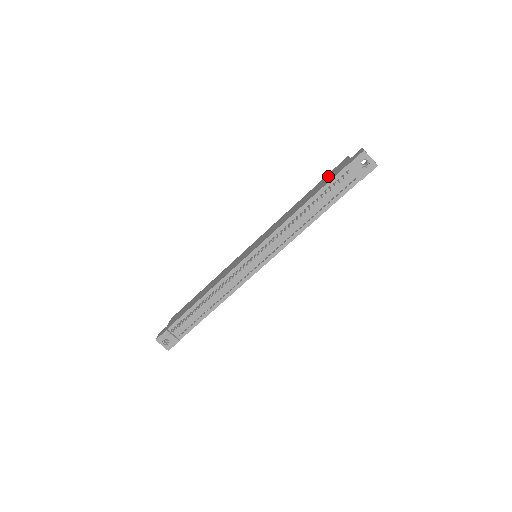
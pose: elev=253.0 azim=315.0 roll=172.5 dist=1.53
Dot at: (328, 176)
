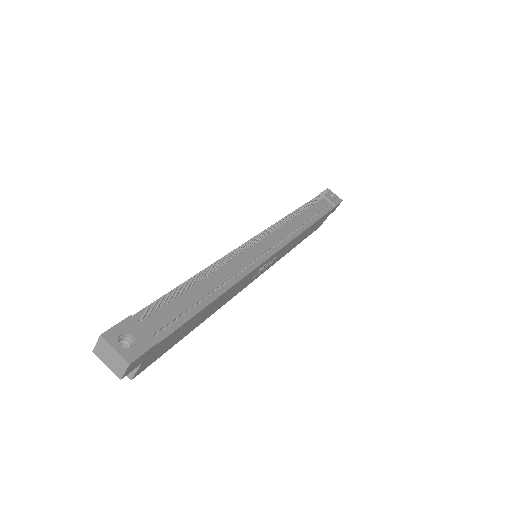
Dot at: occluded
